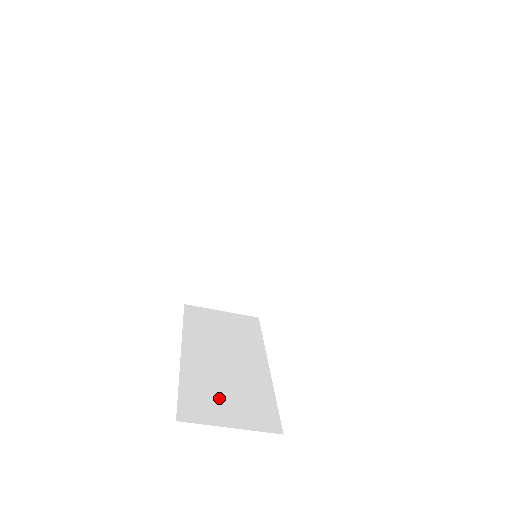
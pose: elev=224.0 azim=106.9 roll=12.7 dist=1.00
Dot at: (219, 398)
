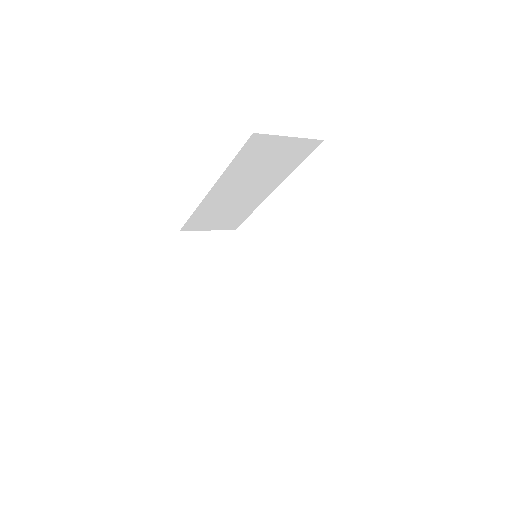
Dot at: (223, 329)
